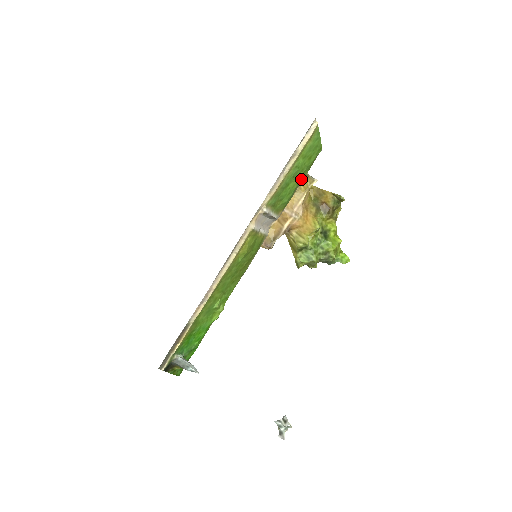
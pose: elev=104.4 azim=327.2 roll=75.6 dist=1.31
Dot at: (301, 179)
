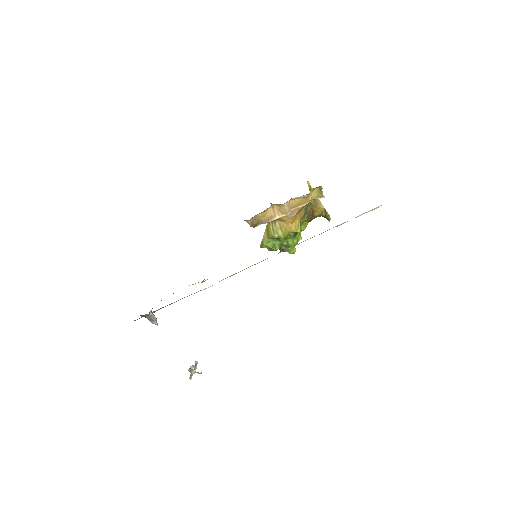
Dot at: occluded
